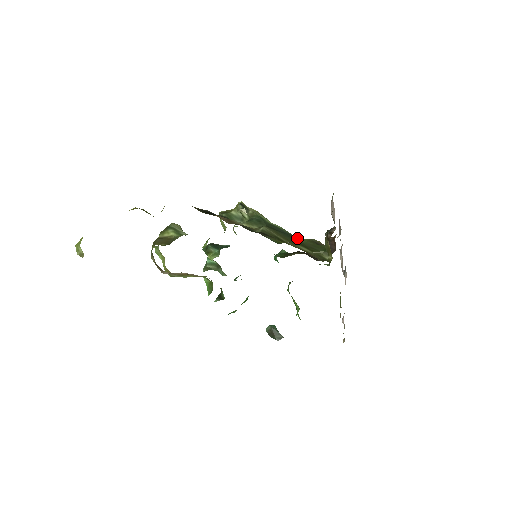
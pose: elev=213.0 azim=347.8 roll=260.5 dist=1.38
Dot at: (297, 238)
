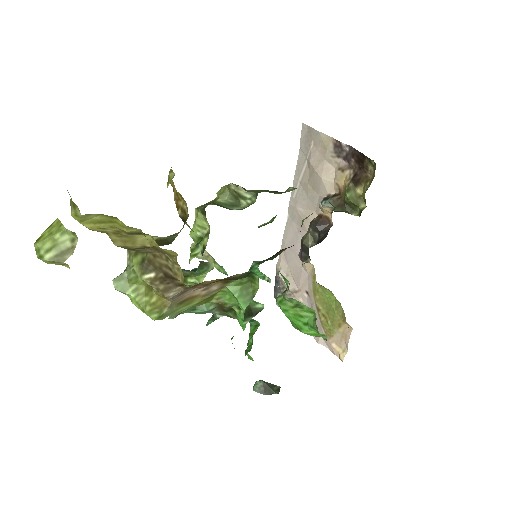
Dot at: occluded
